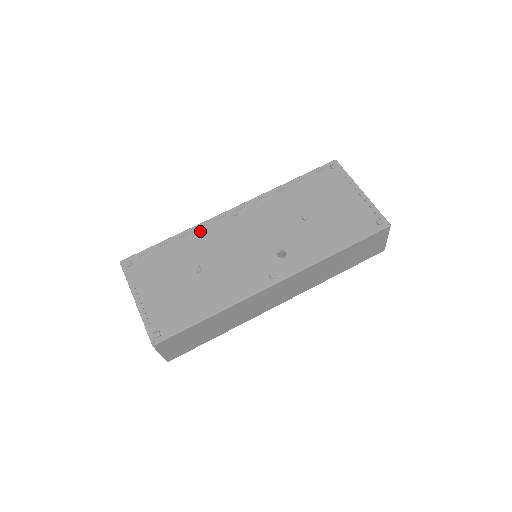
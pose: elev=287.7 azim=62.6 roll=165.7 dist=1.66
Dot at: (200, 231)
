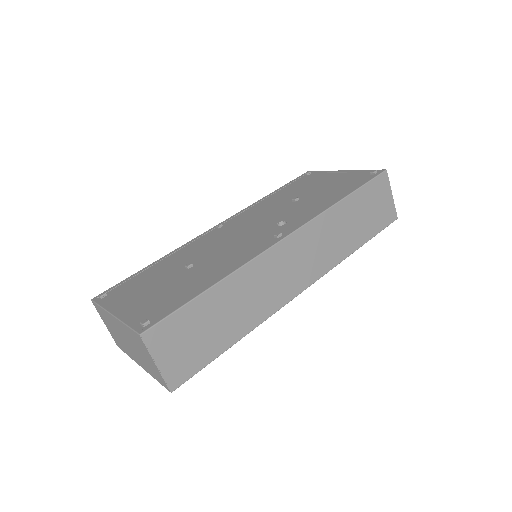
Dot at: (184, 248)
